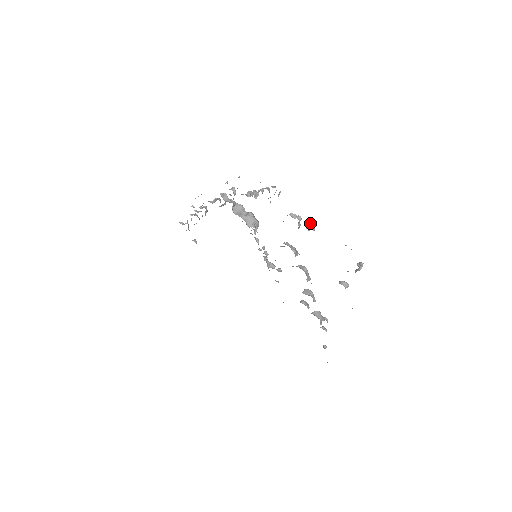
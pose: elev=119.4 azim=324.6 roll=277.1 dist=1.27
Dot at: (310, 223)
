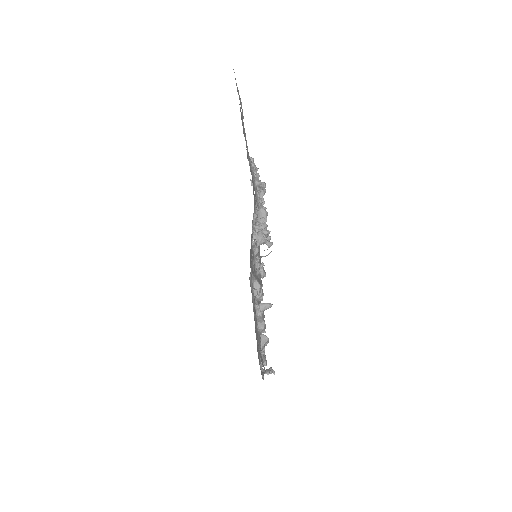
Dot at: (262, 304)
